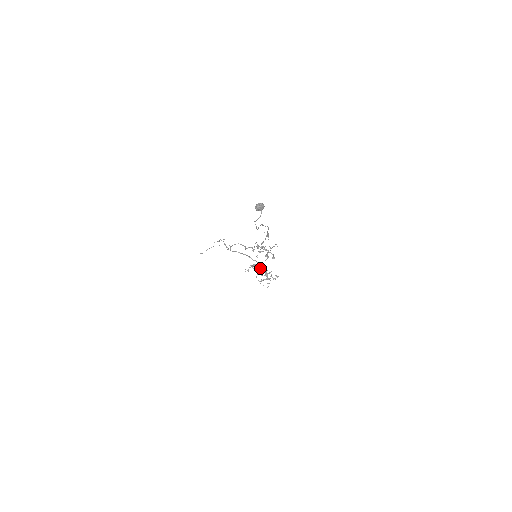
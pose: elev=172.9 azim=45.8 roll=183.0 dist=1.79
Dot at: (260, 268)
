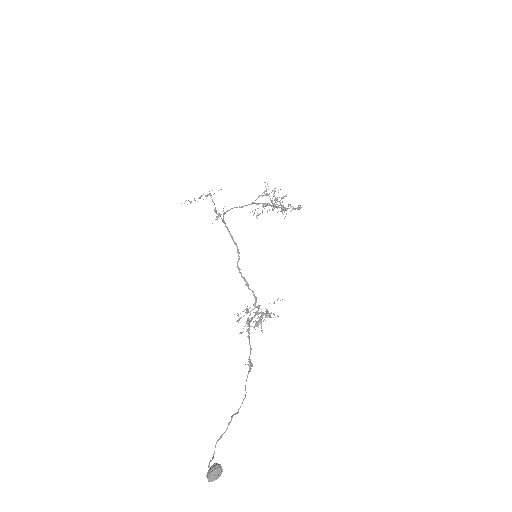
Dot at: (273, 206)
